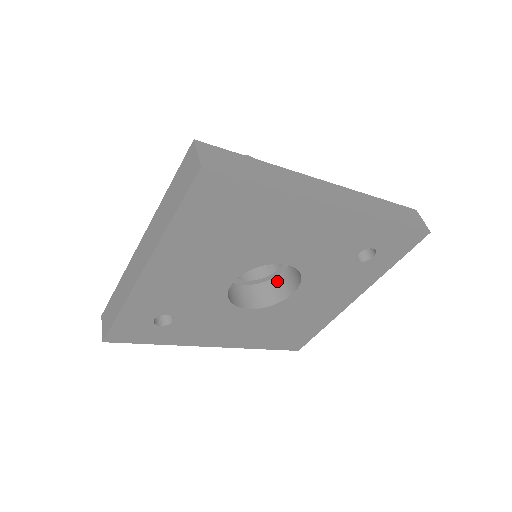
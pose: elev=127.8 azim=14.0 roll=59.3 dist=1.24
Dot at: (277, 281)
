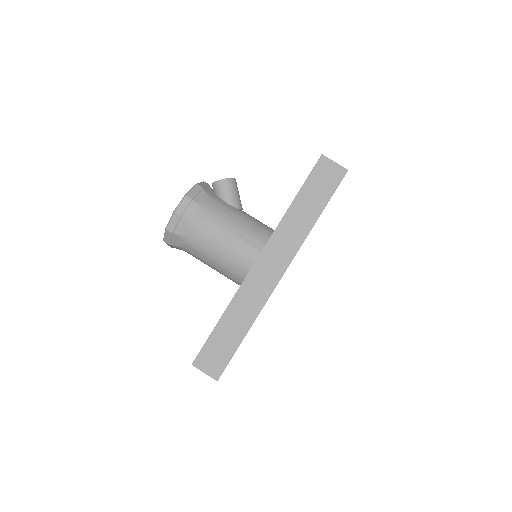
Dot at: occluded
